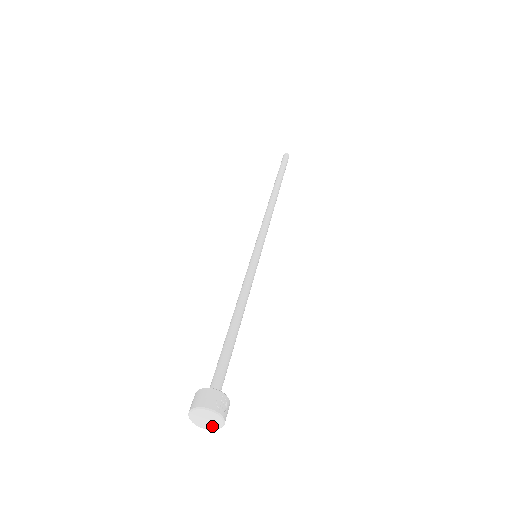
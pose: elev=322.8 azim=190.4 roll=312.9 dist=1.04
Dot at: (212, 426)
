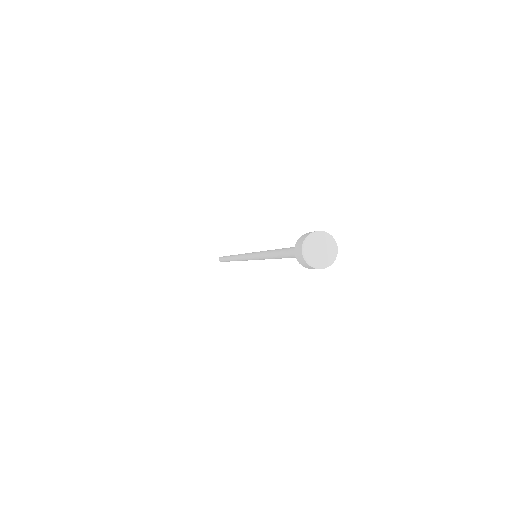
Dot at: (328, 258)
